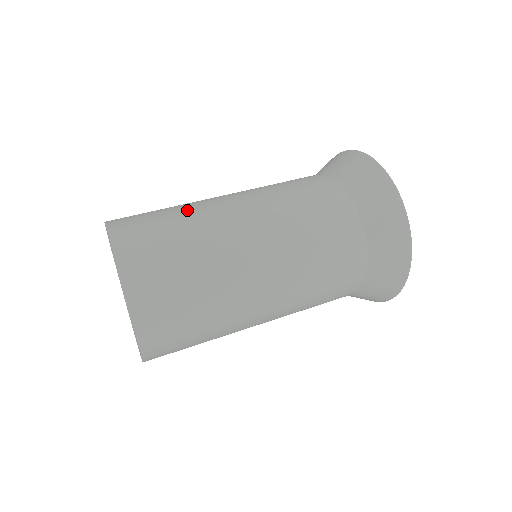
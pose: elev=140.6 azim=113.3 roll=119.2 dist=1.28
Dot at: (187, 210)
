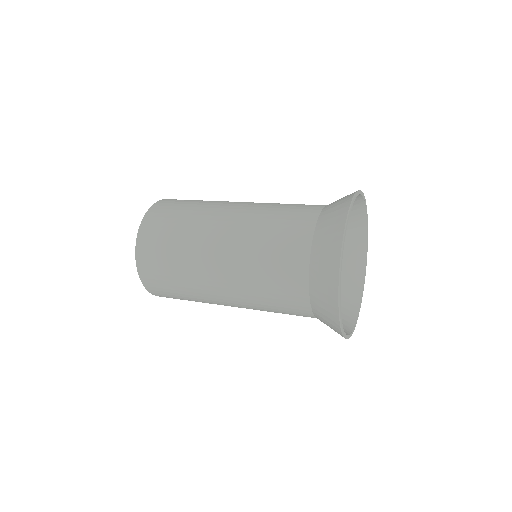
Dot at: (196, 213)
